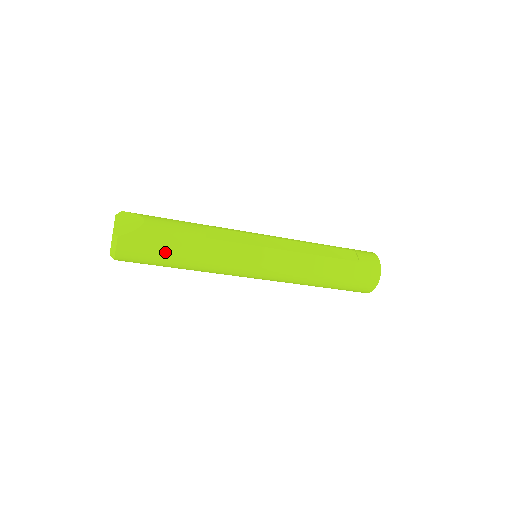
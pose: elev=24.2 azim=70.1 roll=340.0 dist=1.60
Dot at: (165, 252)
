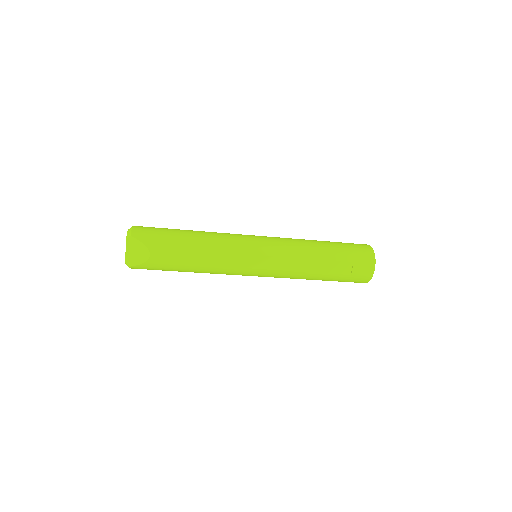
Dot at: occluded
